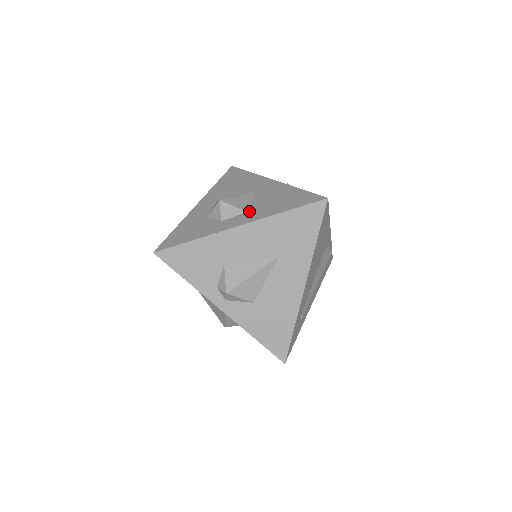
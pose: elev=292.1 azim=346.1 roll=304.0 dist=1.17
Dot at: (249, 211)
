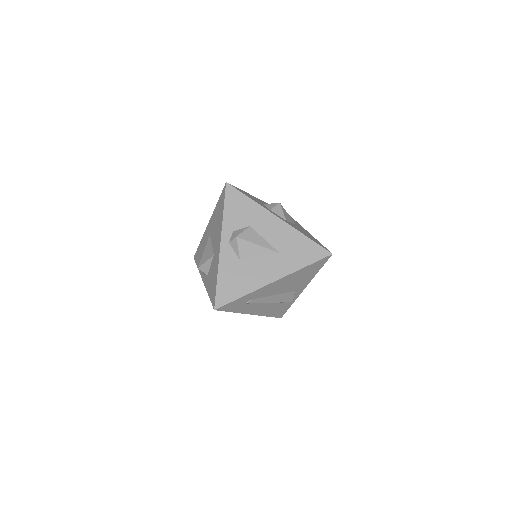
Dot at: occluded
